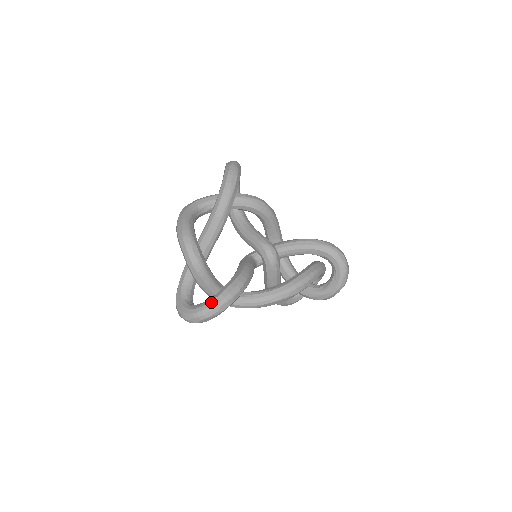
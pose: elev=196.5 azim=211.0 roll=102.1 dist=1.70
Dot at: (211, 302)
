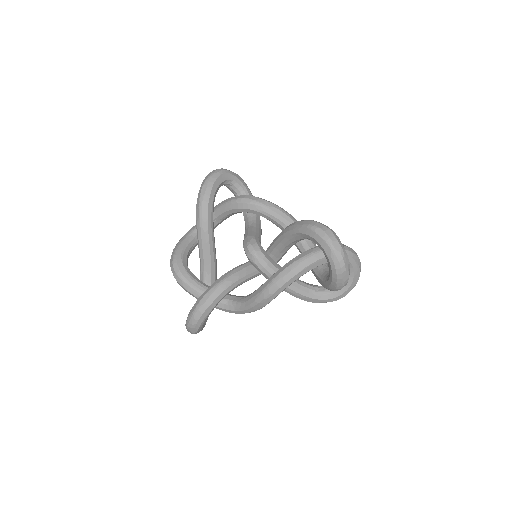
Dot at: (189, 313)
